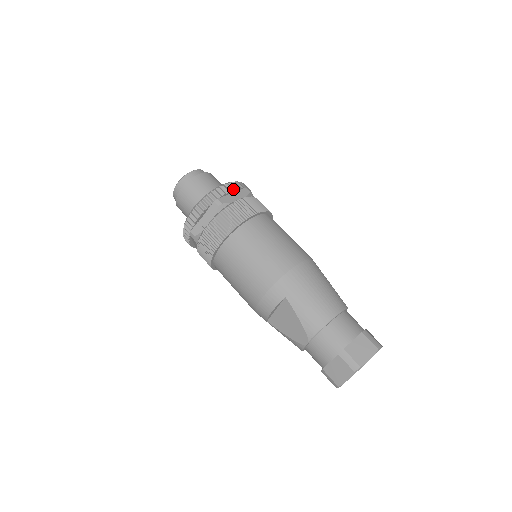
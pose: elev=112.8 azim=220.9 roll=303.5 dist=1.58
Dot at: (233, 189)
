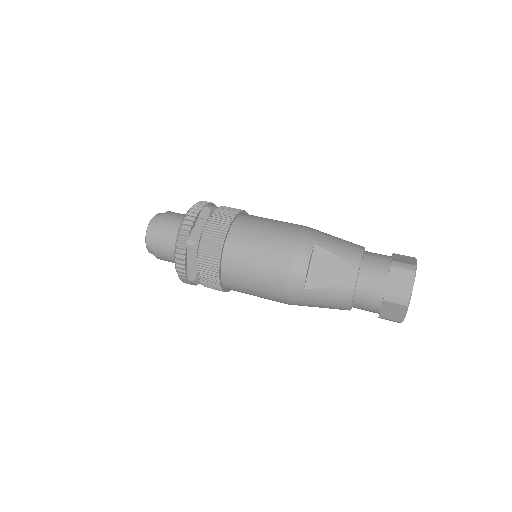
Dot at: (212, 203)
